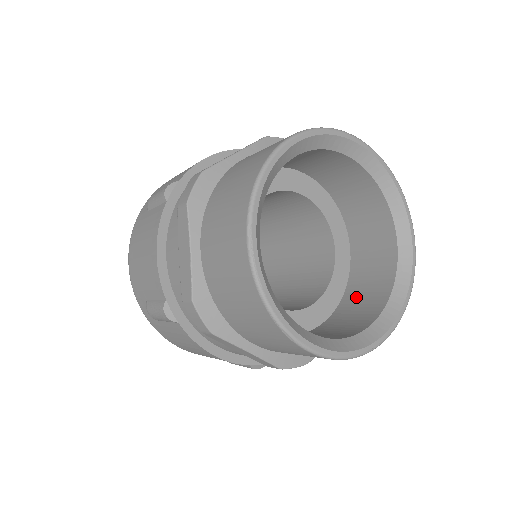
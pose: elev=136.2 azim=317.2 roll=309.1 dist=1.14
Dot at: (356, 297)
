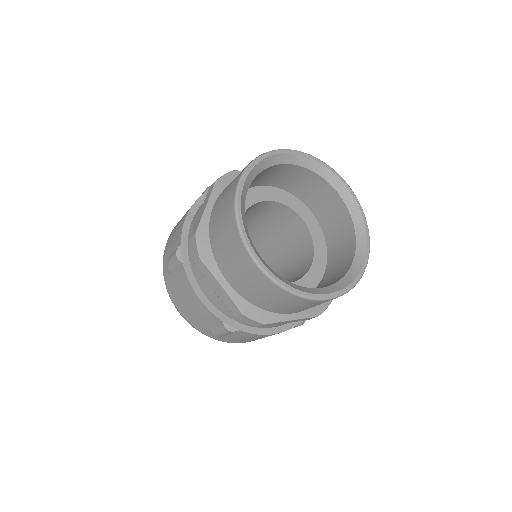
Dot at: occluded
